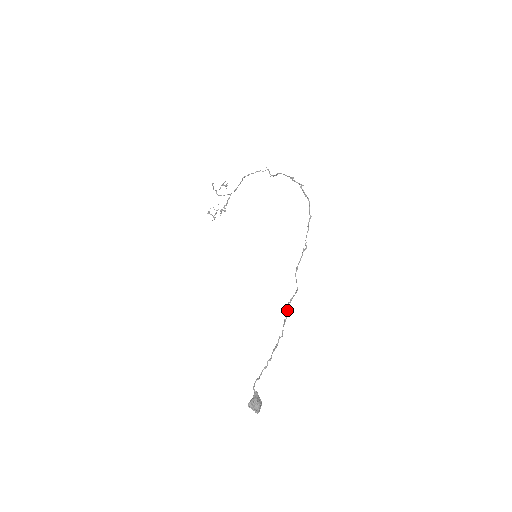
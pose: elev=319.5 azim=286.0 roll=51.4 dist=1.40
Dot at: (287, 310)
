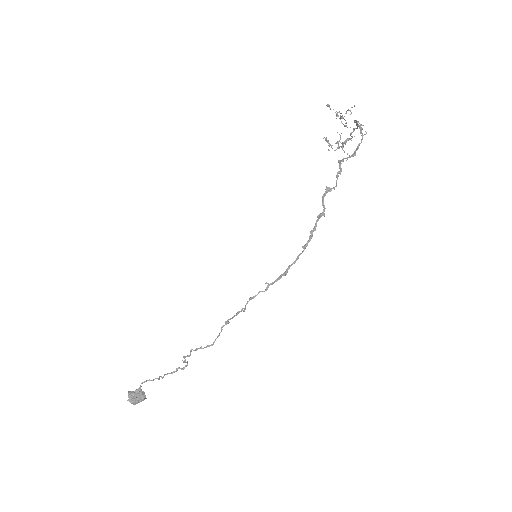
Dot at: (187, 355)
